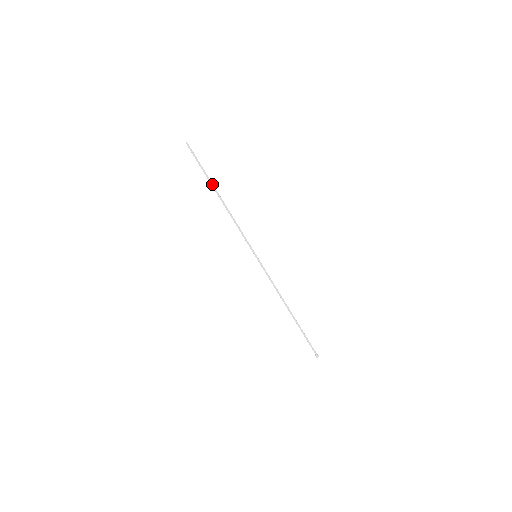
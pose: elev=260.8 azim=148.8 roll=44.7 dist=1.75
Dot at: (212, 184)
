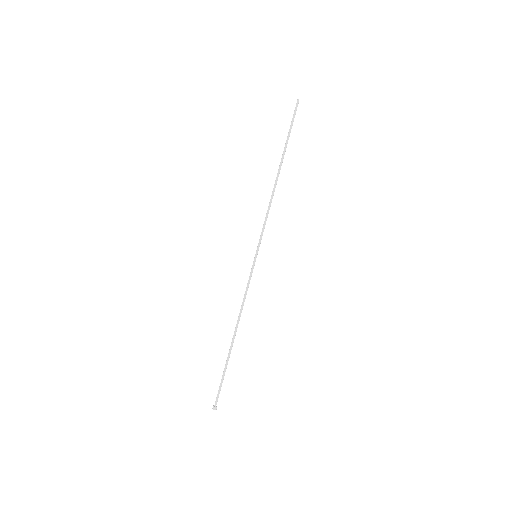
Dot at: occluded
